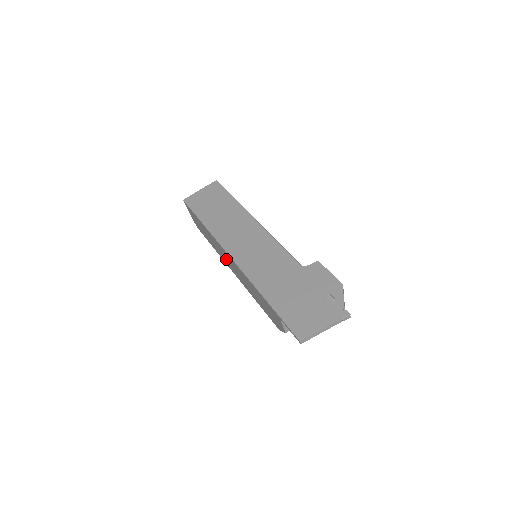
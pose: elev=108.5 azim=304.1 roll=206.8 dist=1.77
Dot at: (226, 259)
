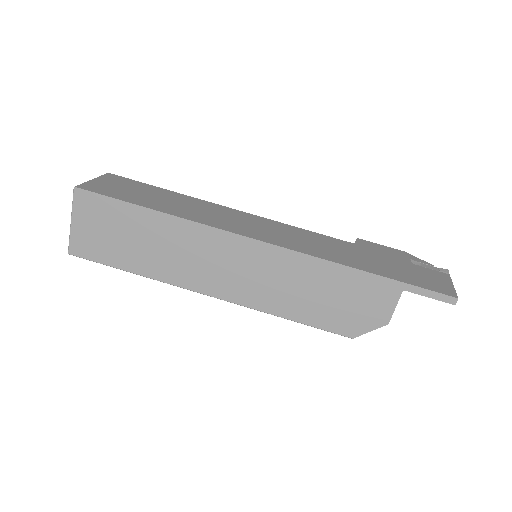
Dot at: (211, 267)
